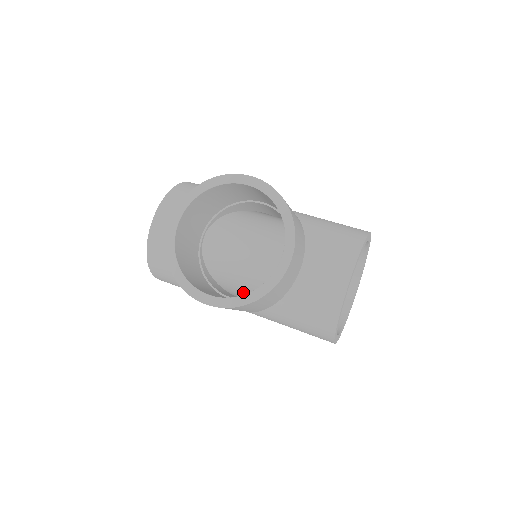
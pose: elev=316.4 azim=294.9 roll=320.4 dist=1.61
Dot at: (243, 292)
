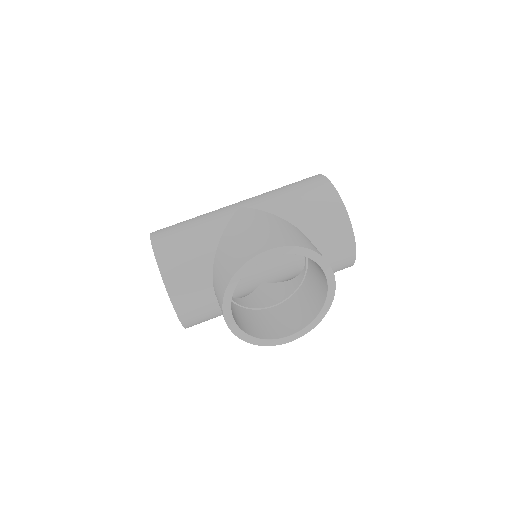
Dot at: occluded
